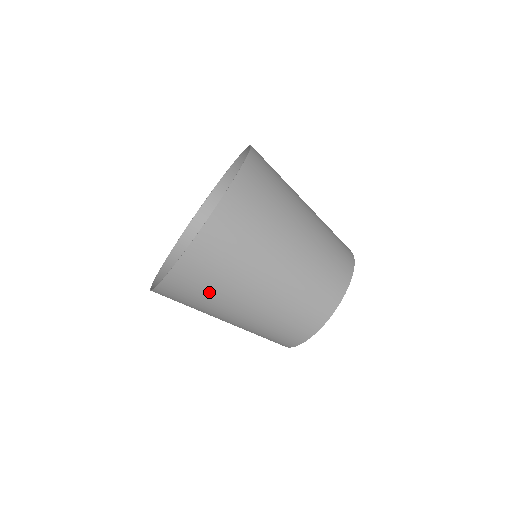
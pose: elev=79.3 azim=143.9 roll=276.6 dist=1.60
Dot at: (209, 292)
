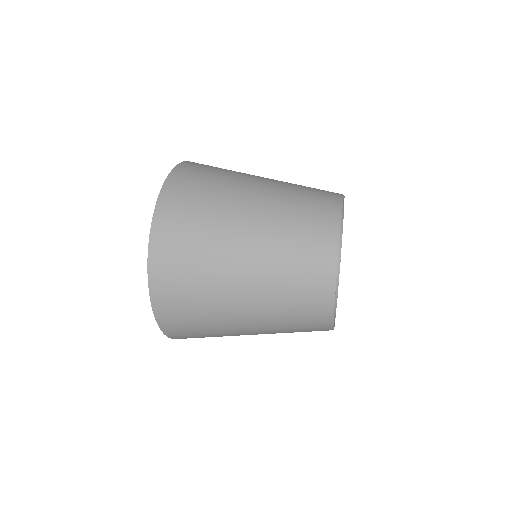
Dot at: (198, 293)
